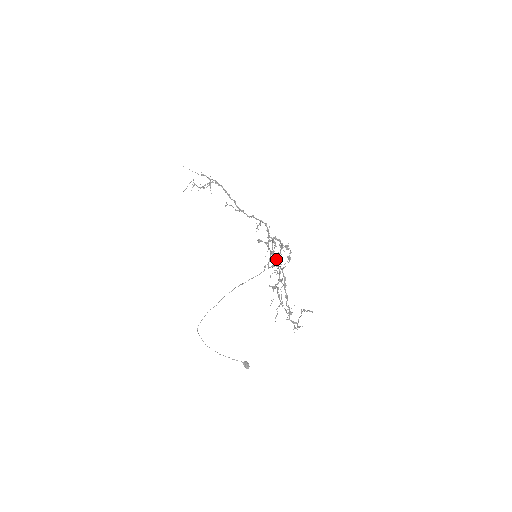
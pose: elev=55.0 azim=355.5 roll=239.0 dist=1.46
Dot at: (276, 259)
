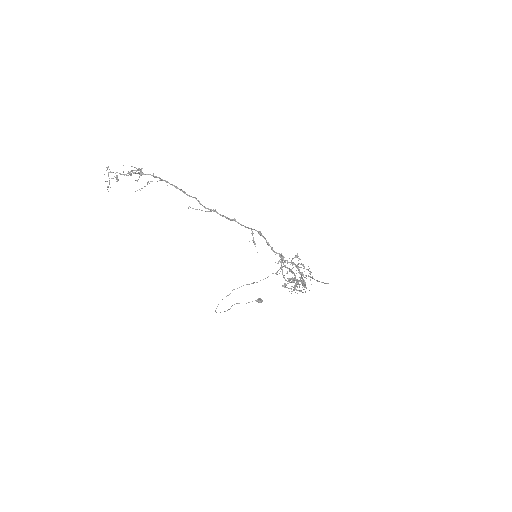
Dot at: occluded
